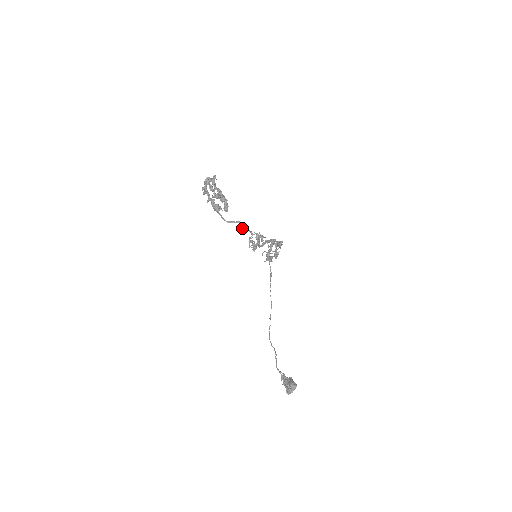
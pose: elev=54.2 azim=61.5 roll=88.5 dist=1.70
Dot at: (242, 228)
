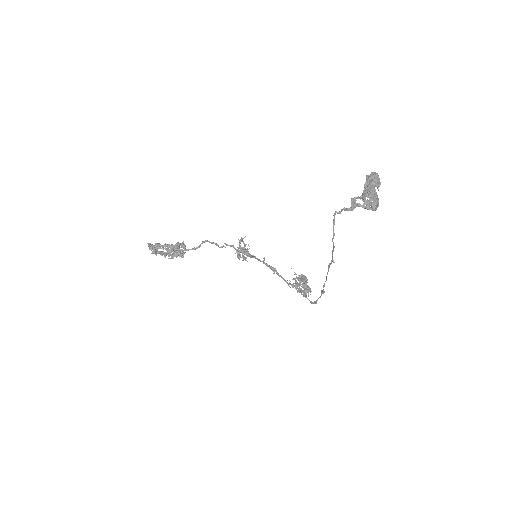
Dot at: occluded
